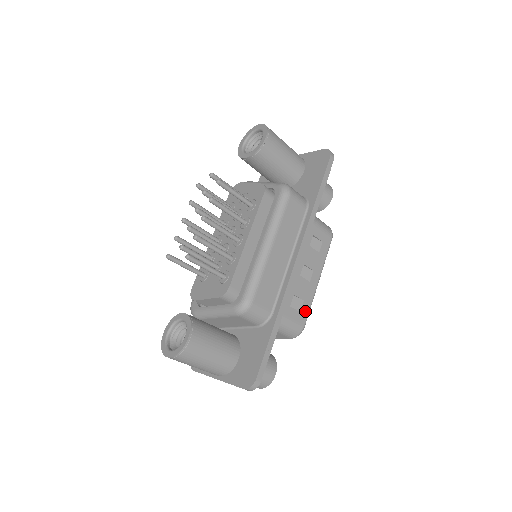
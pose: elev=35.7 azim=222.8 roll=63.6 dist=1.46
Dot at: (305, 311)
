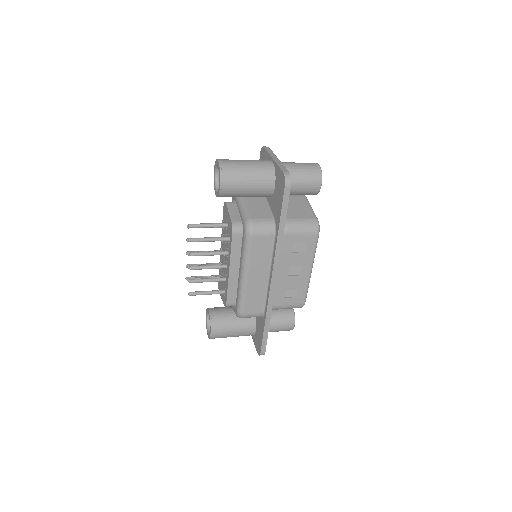
Dot at: (302, 294)
